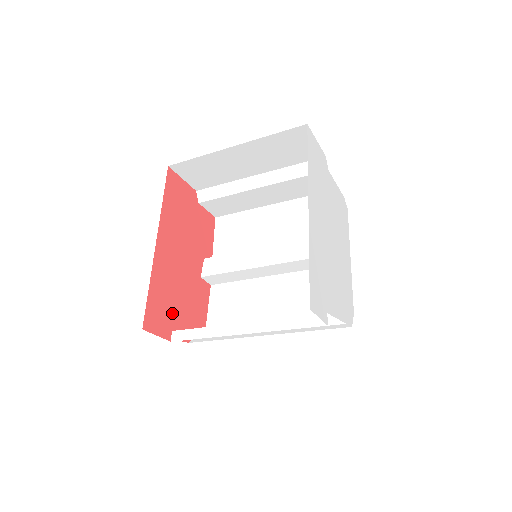
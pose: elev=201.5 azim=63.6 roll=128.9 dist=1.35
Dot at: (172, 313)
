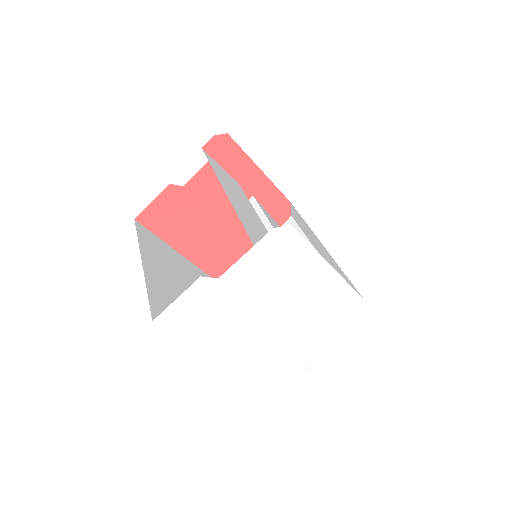
Dot at: occluded
